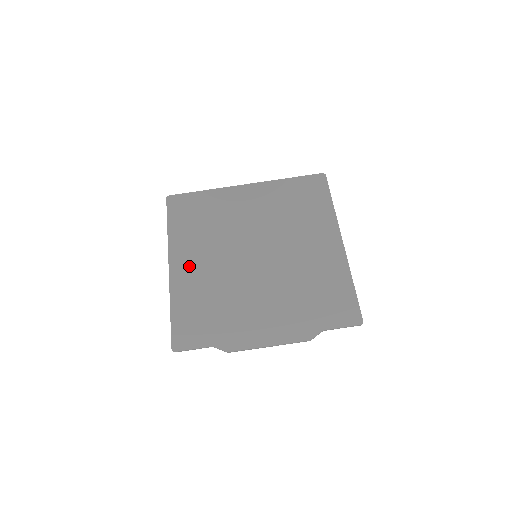
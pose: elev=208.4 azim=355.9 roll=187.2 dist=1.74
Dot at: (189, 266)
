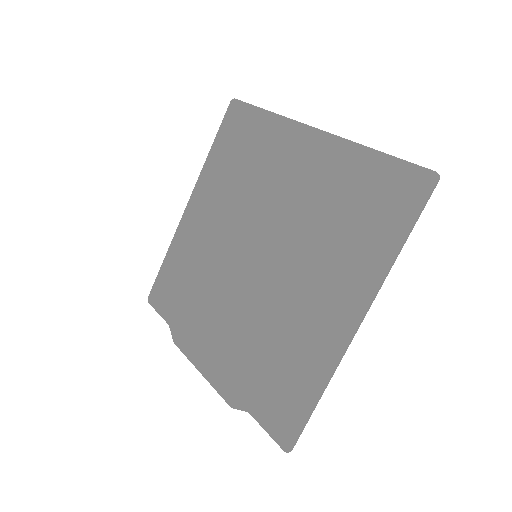
Dot at: (199, 218)
